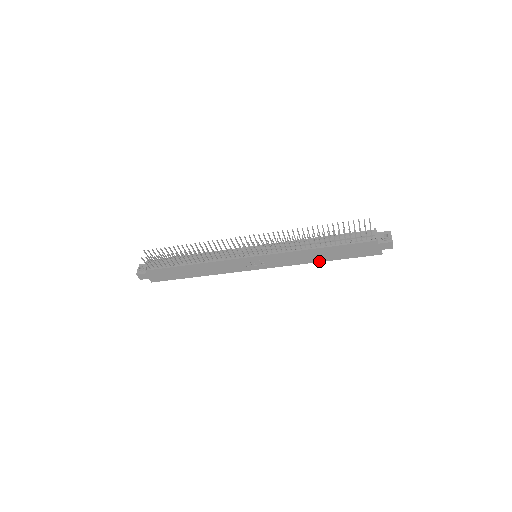
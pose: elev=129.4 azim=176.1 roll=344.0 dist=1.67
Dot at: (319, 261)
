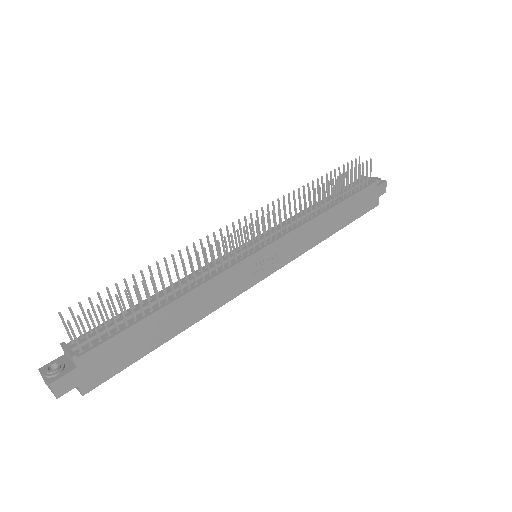
Dot at: (329, 235)
